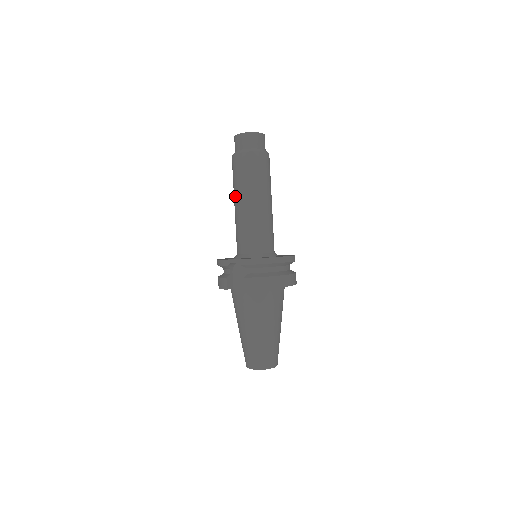
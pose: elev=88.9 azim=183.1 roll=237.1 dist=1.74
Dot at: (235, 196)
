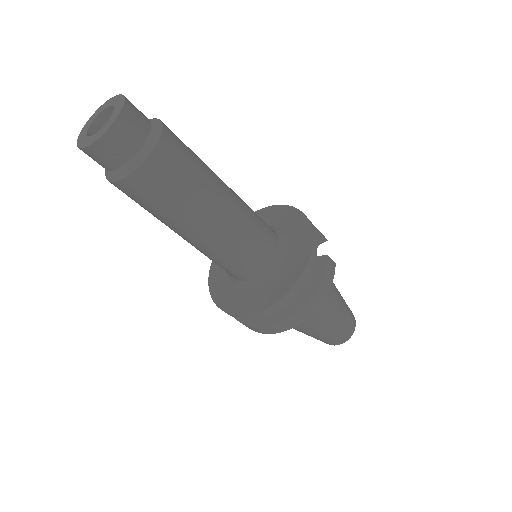
Dot at: occluded
